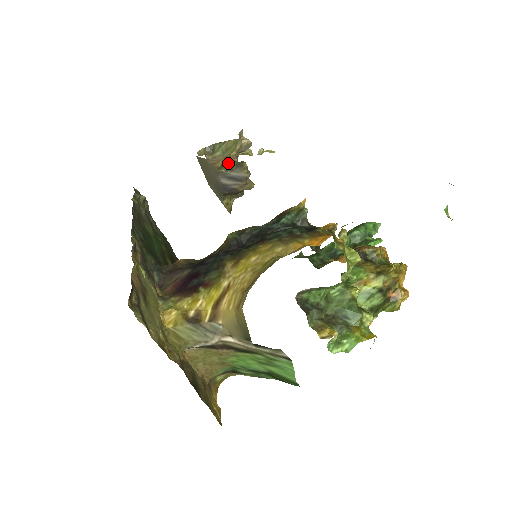
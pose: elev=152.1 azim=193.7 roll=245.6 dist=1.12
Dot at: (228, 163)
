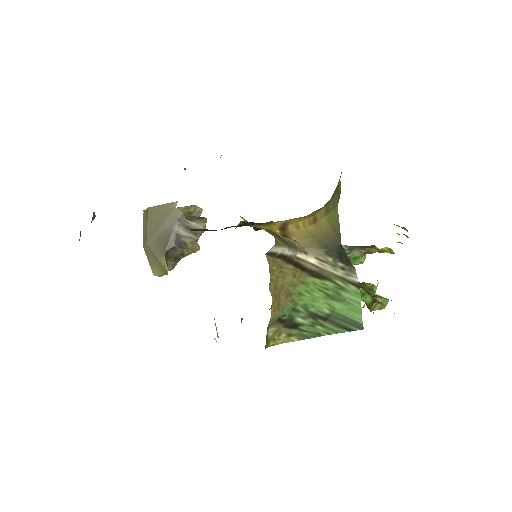
Dot at: (186, 216)
